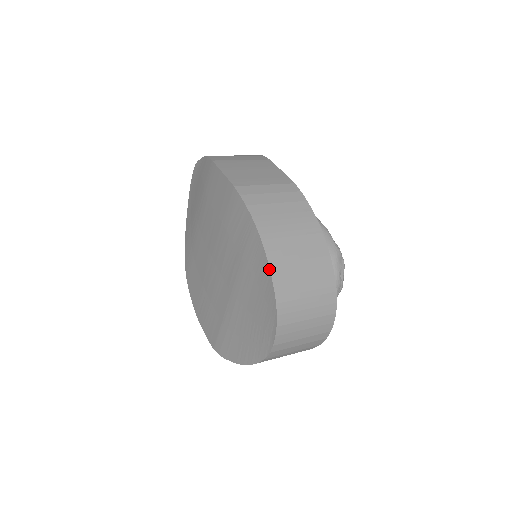
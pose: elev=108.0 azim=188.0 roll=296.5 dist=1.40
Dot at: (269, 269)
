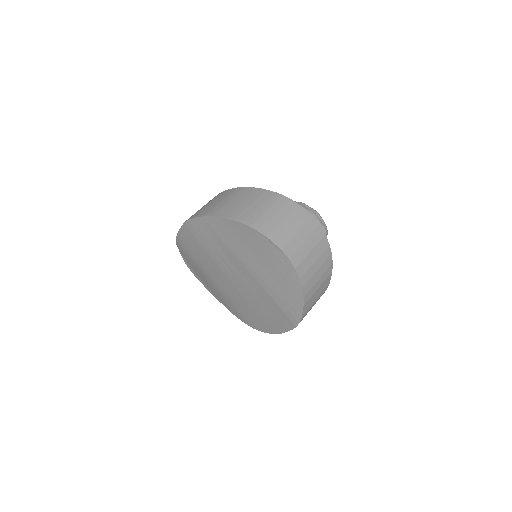
Dot at: (228, 220)
